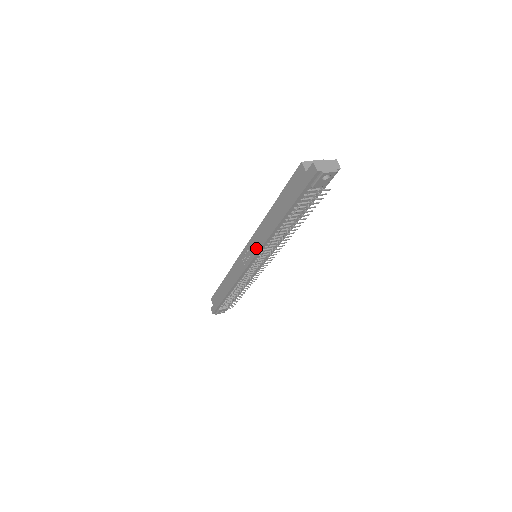
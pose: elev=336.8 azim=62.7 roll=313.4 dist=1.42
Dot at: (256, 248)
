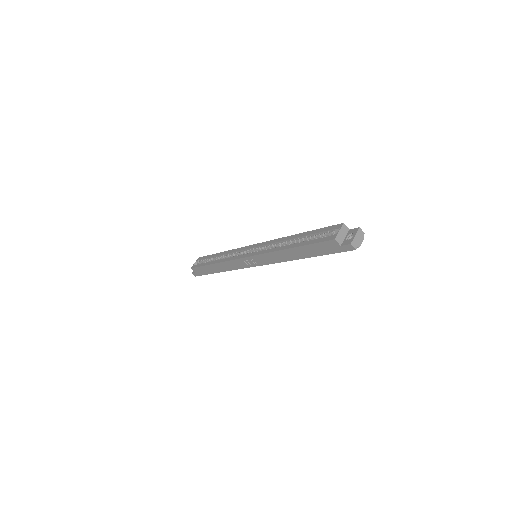
Dot at: (267, 262)
